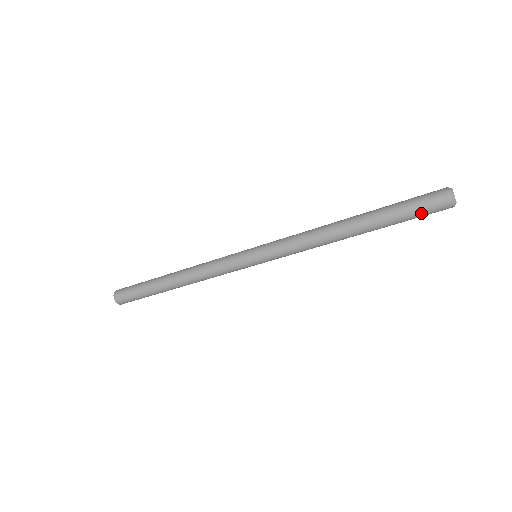
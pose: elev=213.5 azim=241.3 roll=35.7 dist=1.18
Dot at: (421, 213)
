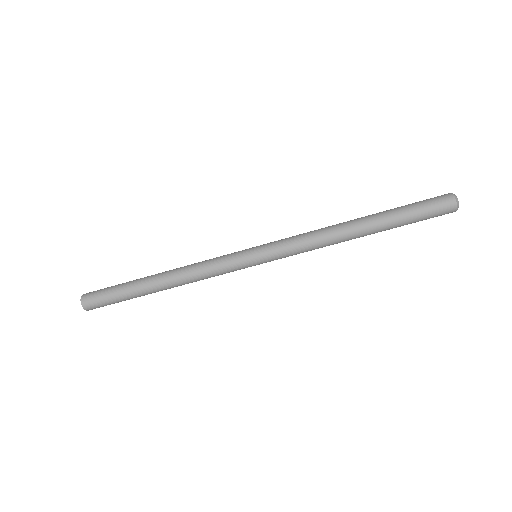
Dot at: (426, 209)
